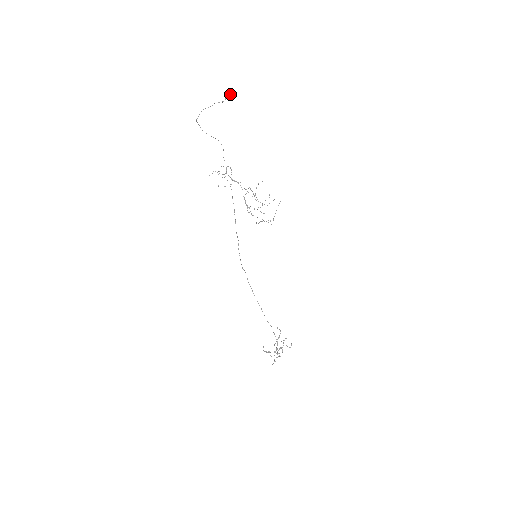
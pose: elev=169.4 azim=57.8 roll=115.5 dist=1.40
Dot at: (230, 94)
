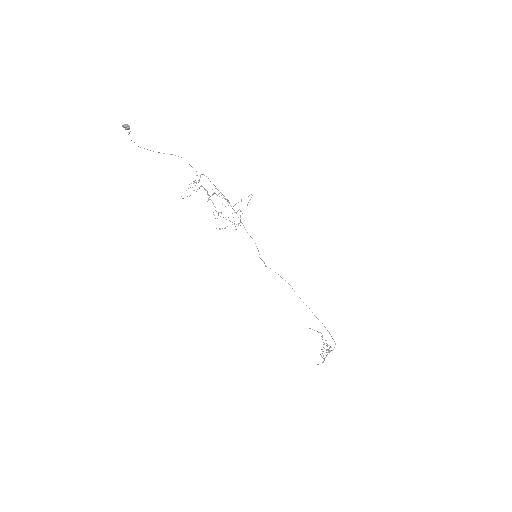
Dot at: (124, 126)
